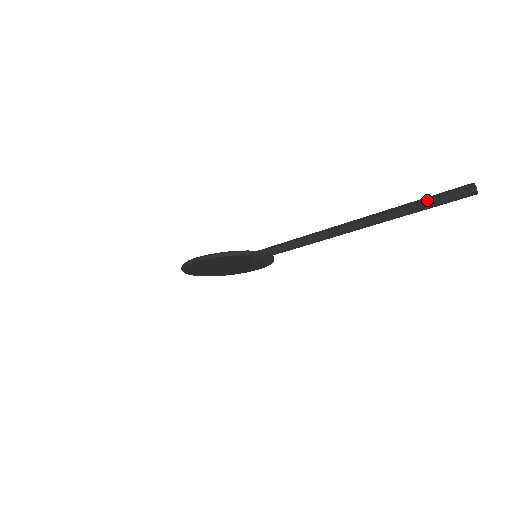
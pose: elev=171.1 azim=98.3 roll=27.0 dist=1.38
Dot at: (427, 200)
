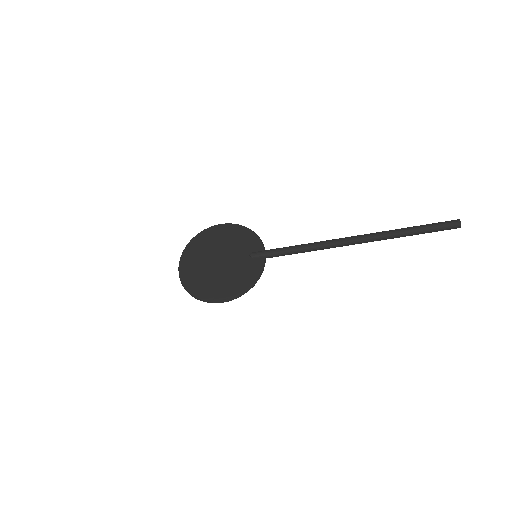
Dot at: (426, 232)
